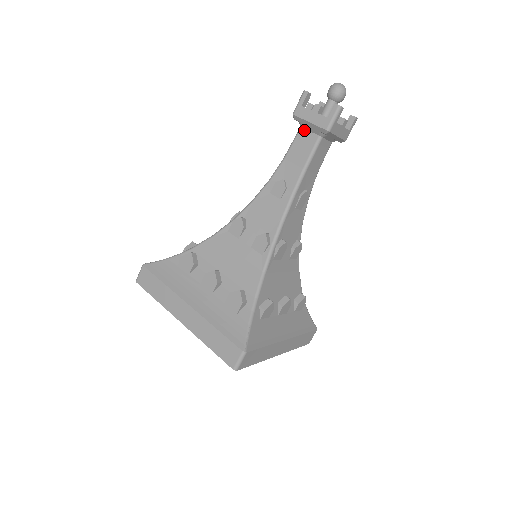
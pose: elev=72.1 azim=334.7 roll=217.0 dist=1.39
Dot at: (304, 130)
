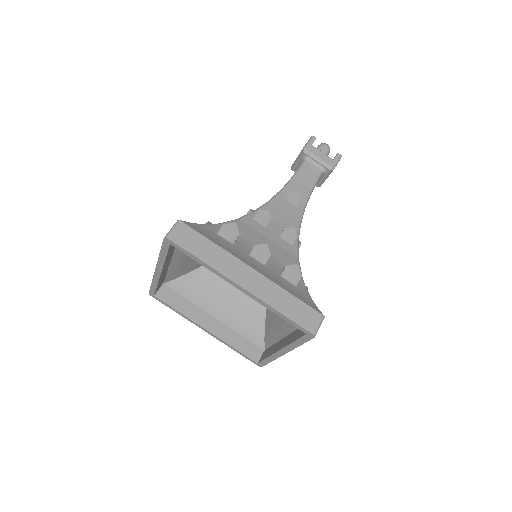
Dot at: (309, 163)
